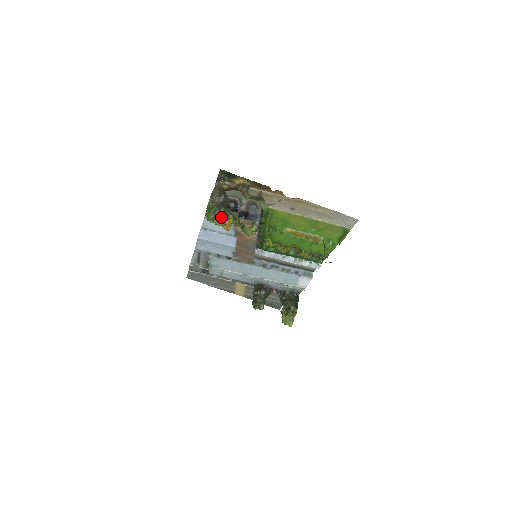
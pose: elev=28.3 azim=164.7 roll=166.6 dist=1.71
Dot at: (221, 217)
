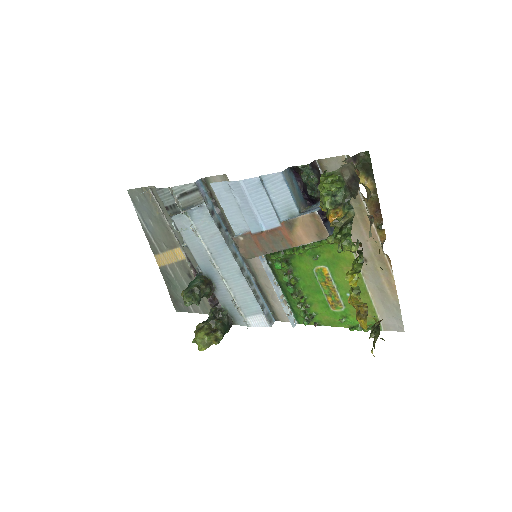
Dot at: (339, 200)
